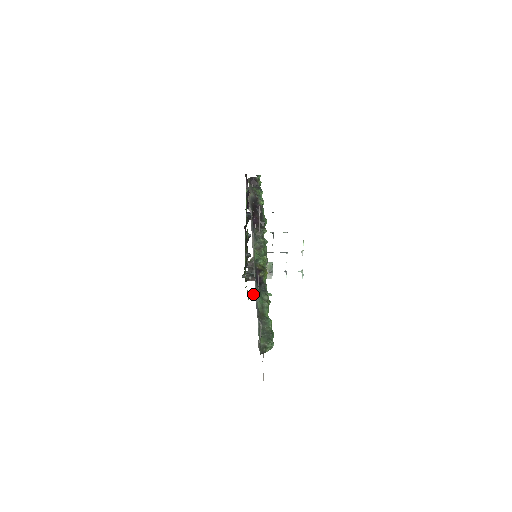
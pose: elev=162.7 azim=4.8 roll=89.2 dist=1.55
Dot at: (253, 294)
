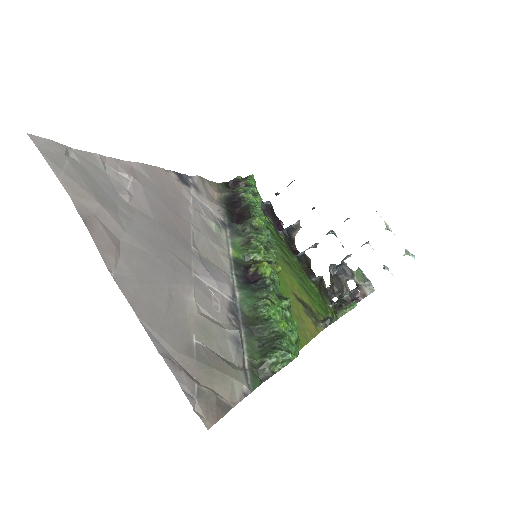
Dot at: (327, 318)
